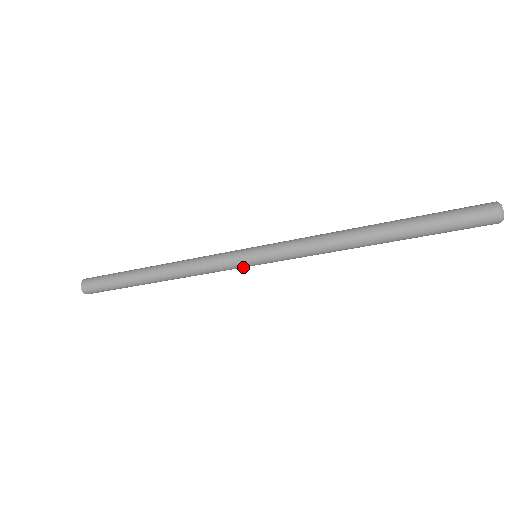
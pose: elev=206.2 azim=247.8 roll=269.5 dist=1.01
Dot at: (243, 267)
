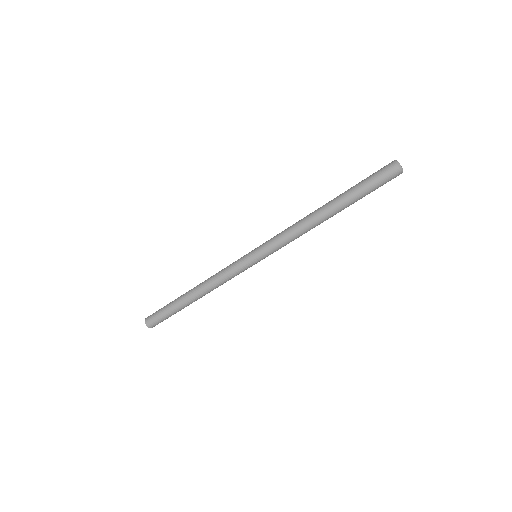
Dot at: occluded
